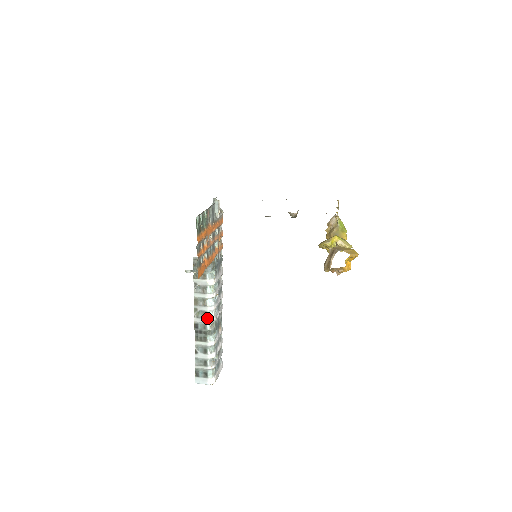
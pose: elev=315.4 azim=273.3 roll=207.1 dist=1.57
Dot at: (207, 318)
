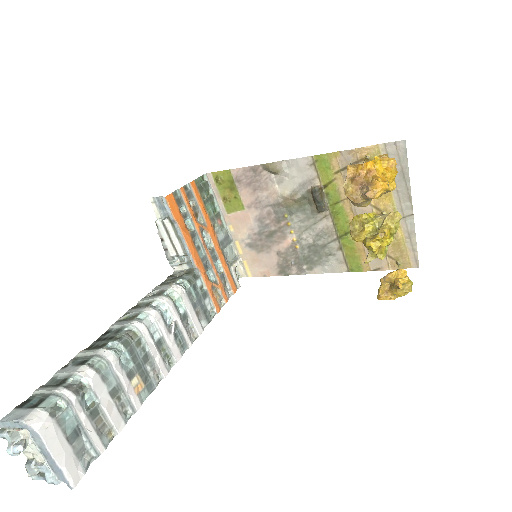
Dot at: (133, 320)
